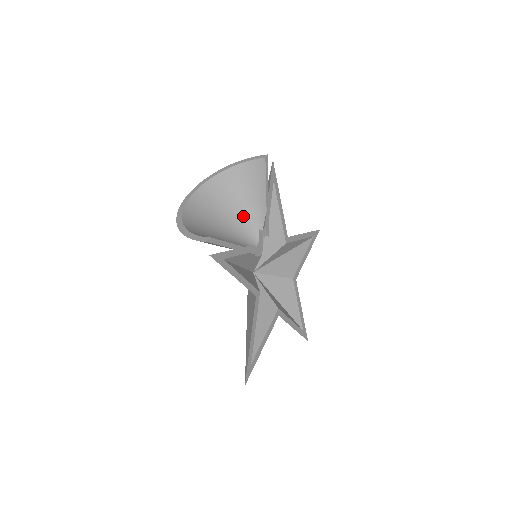
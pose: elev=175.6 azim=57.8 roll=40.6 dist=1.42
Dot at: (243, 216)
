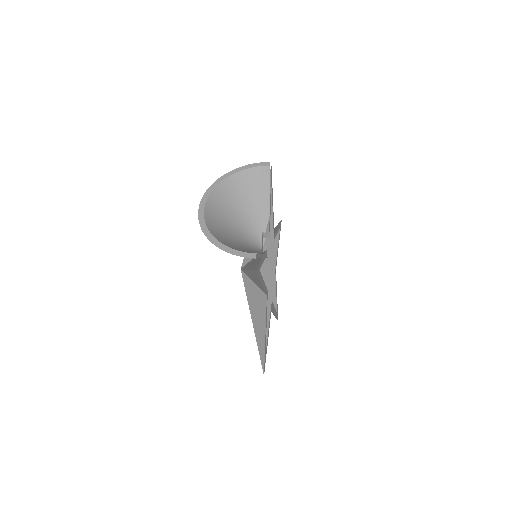
Dot at: (248, 220)
